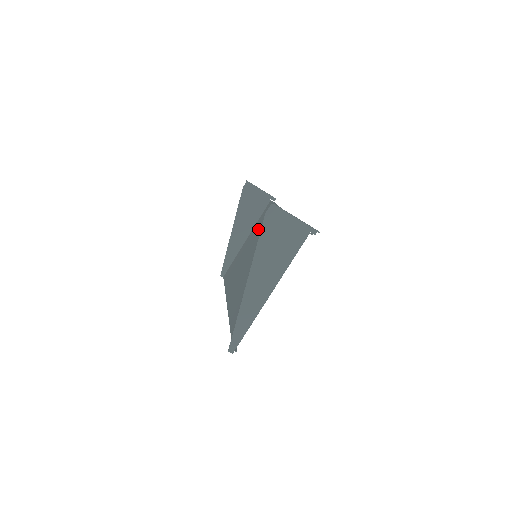
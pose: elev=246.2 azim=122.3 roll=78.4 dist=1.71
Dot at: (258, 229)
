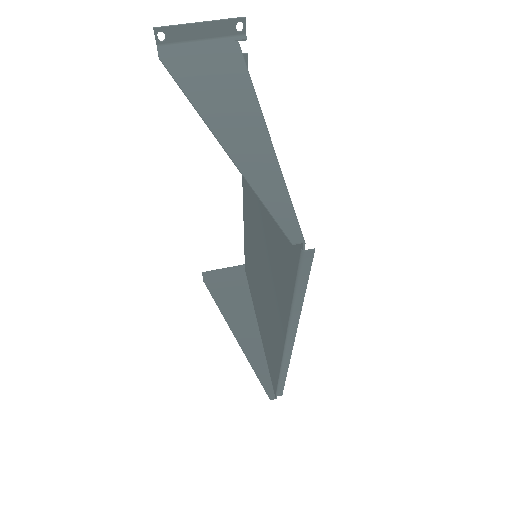
Dot at: occluded
